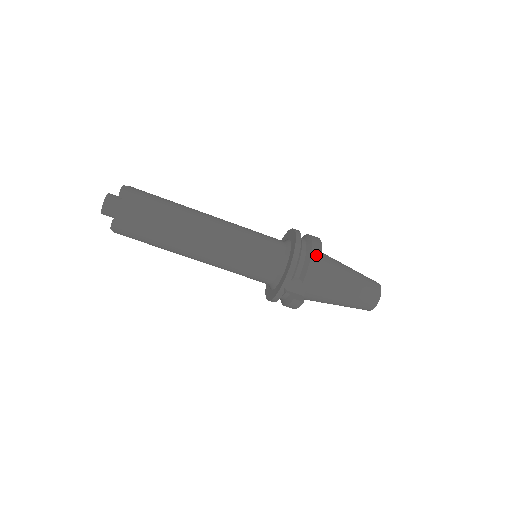
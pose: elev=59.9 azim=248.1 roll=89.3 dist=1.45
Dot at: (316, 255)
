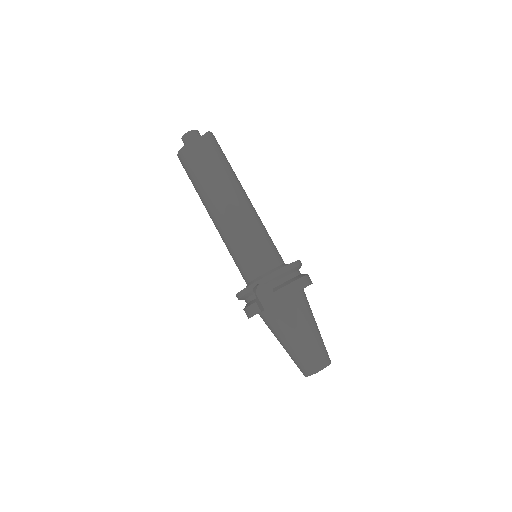
Dot at: (300, 284)
